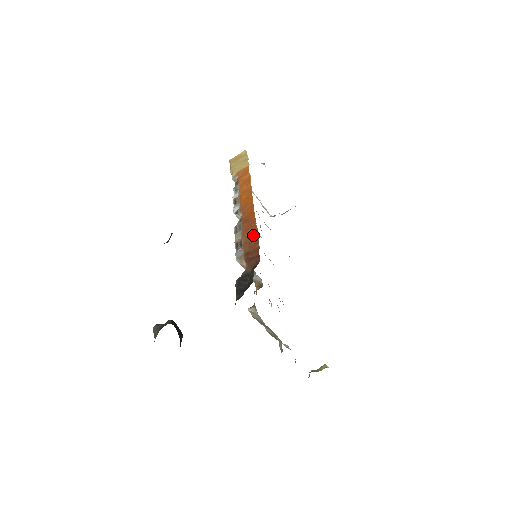
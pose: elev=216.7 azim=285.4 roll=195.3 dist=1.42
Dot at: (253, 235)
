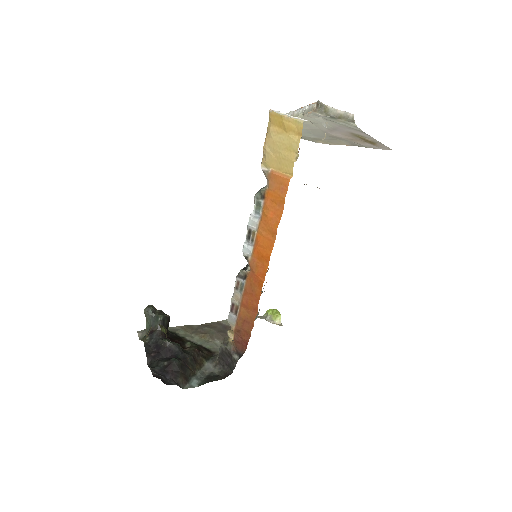
Dot at: (250, 317)
